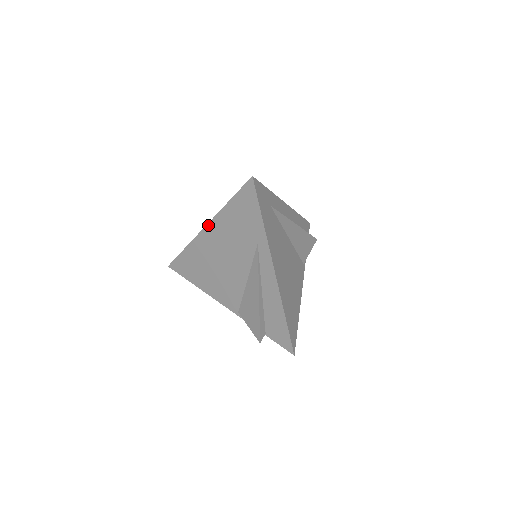
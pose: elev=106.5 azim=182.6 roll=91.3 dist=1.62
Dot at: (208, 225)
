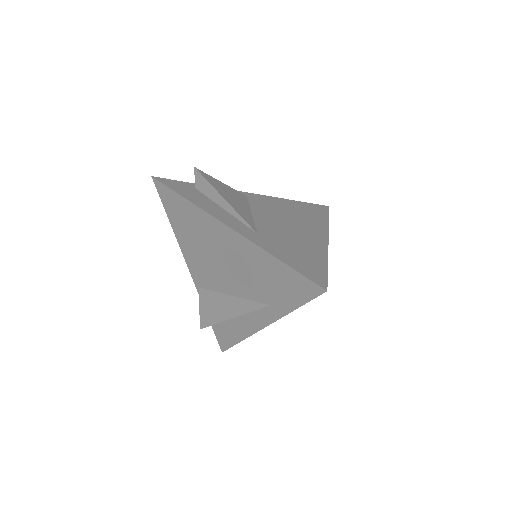
Dot at: (235, 232)
